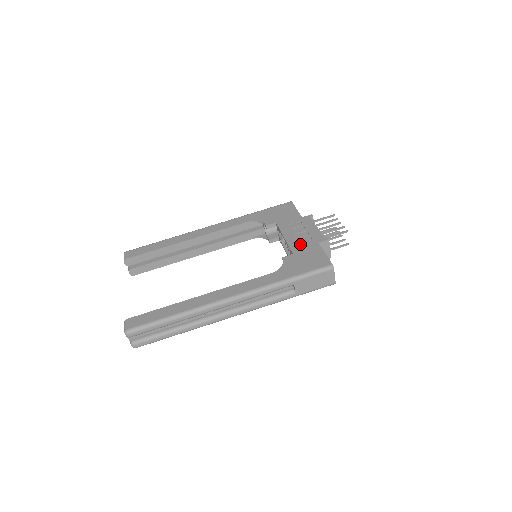
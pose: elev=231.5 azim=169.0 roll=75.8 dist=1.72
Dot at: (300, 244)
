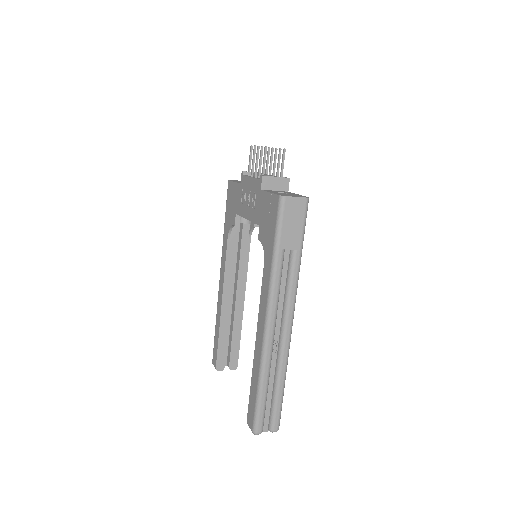
Dot at: (255, 210)
